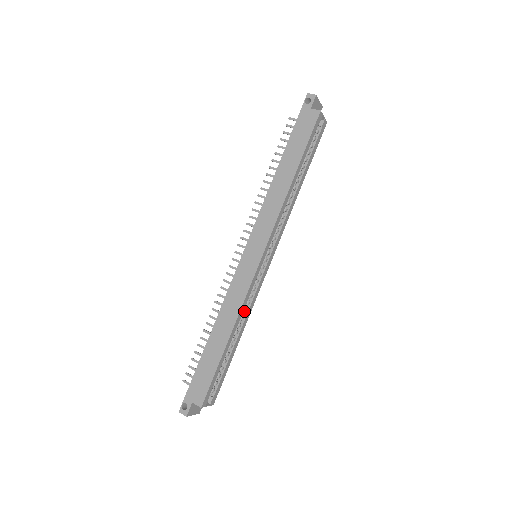
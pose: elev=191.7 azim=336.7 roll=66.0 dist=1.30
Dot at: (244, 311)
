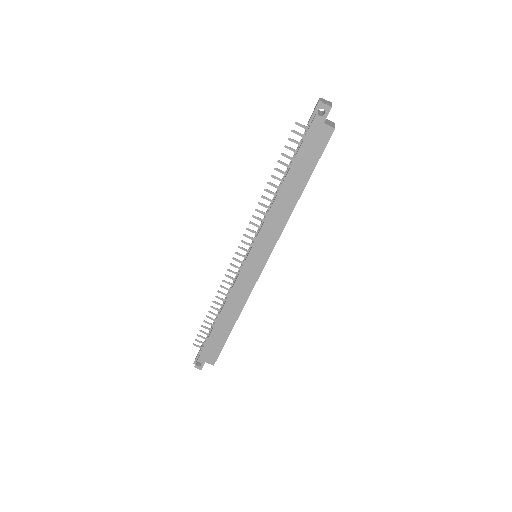
Dot at: occluded
